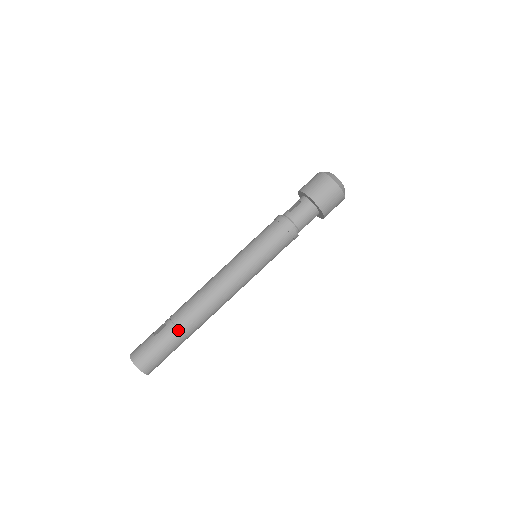
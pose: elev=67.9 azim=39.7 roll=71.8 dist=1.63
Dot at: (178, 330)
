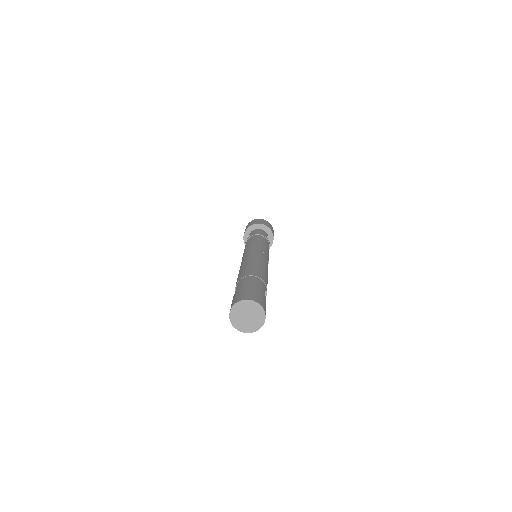
Dot at: (249, 276)
